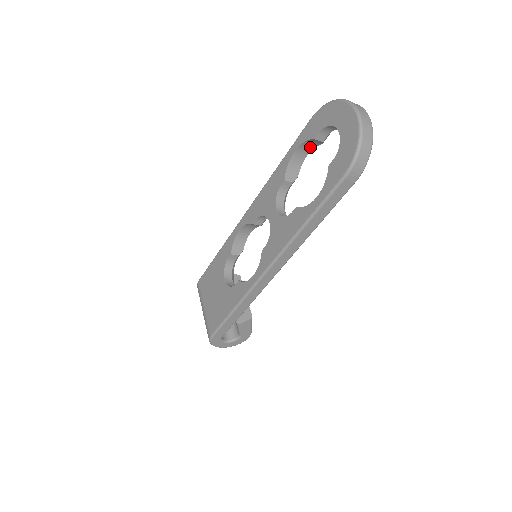
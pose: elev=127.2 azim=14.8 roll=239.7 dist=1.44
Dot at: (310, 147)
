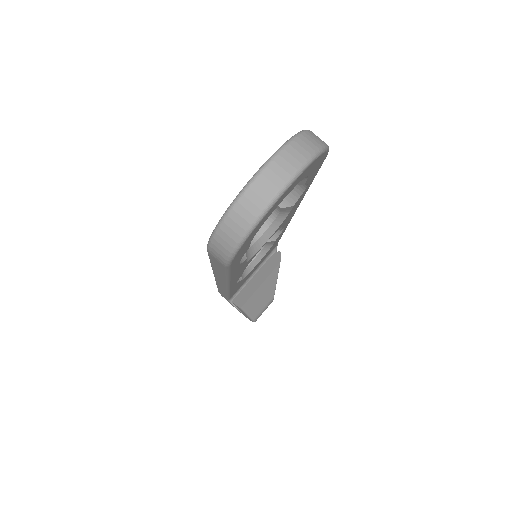
Dot at: occluded
